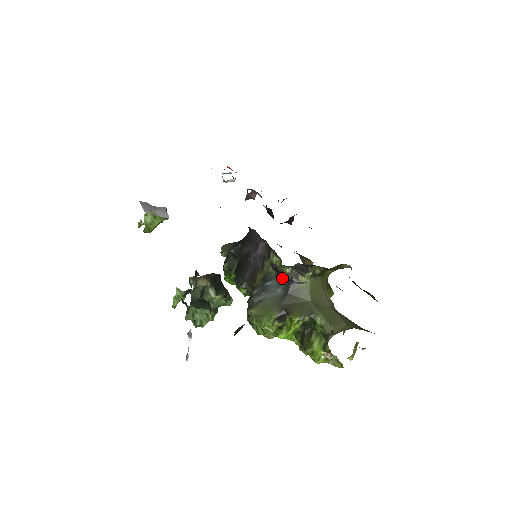
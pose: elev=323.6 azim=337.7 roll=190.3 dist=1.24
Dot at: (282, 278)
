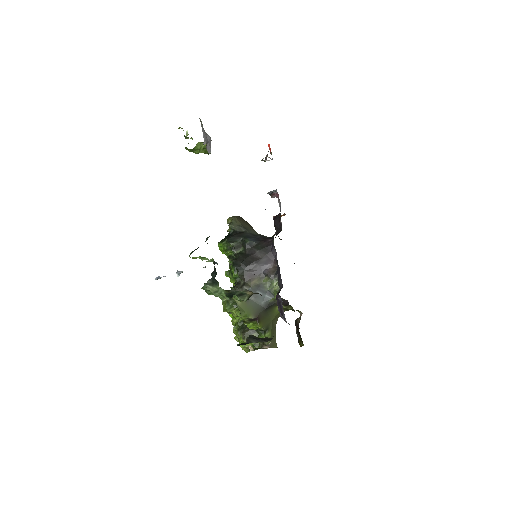
Dot at: (270, 298)
